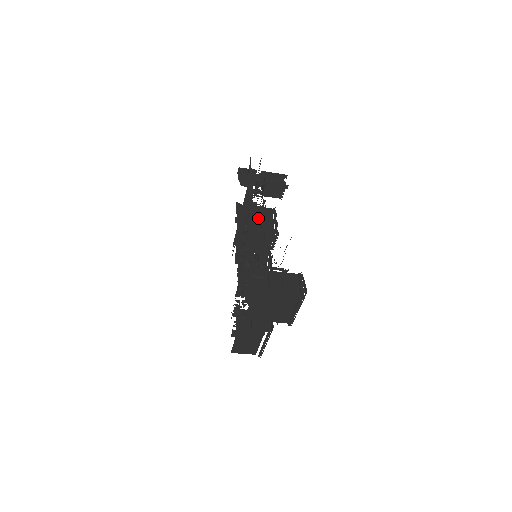
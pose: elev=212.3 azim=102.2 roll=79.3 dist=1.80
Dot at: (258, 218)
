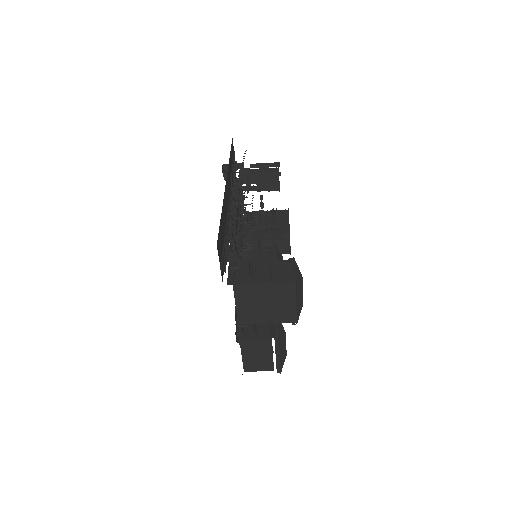
Dot at: (268, 222)
